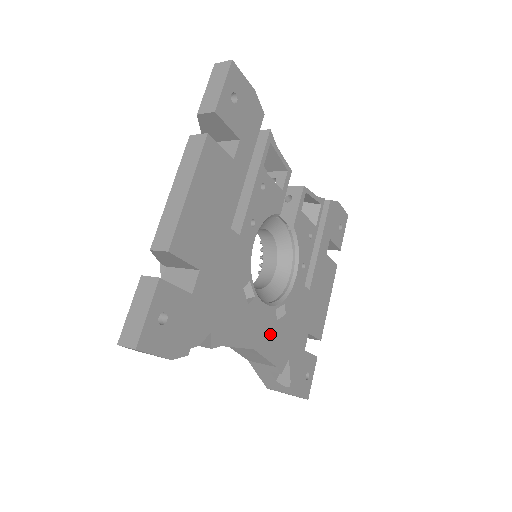
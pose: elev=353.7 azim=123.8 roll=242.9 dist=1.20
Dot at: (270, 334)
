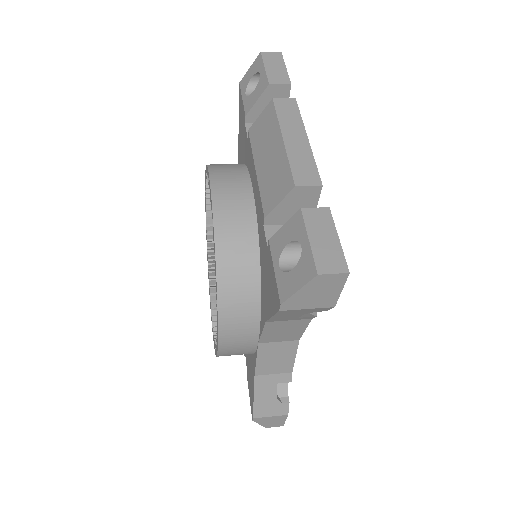
Dot at: occluded
